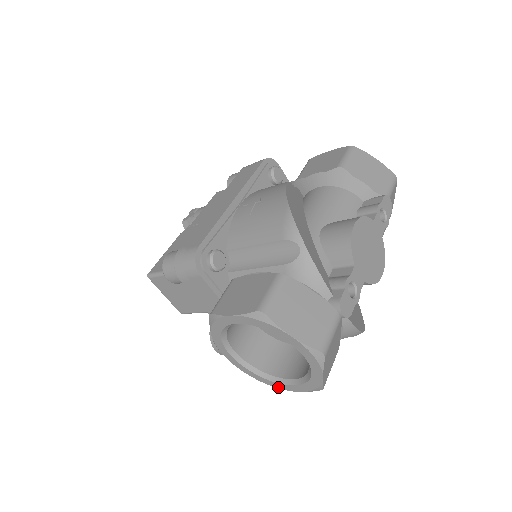
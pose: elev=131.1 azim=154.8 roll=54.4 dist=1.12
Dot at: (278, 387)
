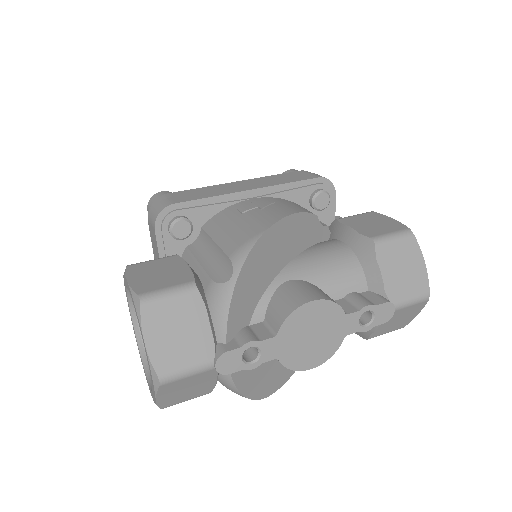
Dot at: occluded
